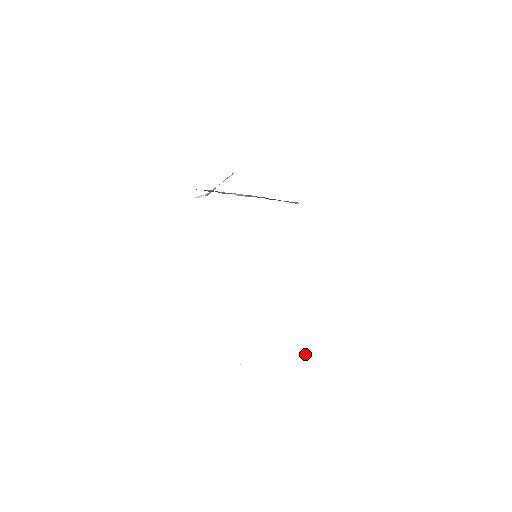
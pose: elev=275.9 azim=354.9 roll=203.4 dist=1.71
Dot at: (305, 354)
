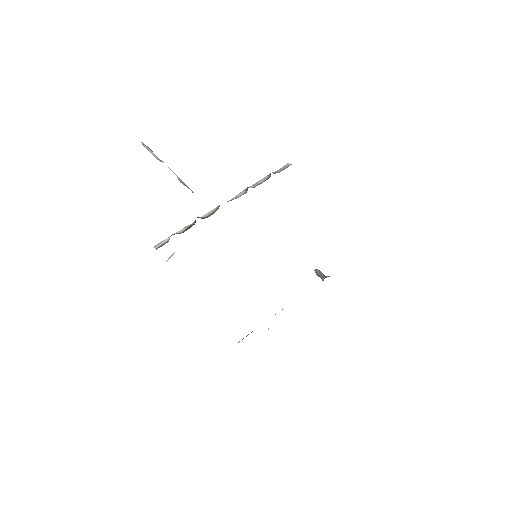
Dot at: occluded
